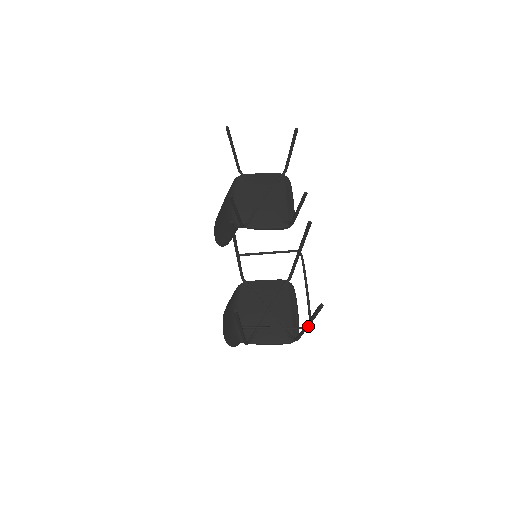
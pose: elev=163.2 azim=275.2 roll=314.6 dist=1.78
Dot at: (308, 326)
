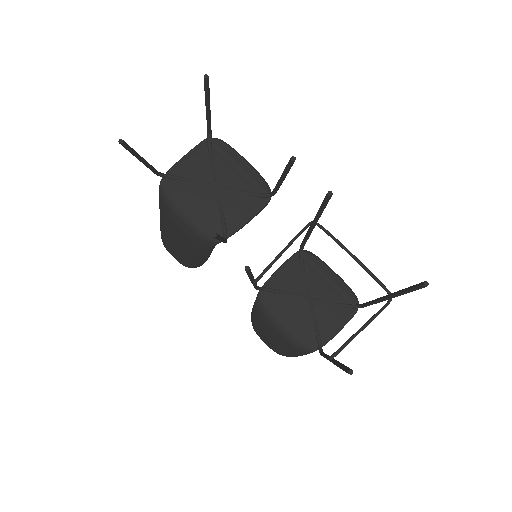
Dot at: (391, 298)
